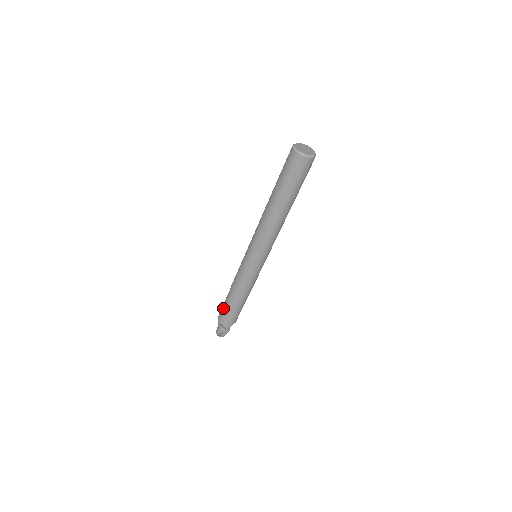
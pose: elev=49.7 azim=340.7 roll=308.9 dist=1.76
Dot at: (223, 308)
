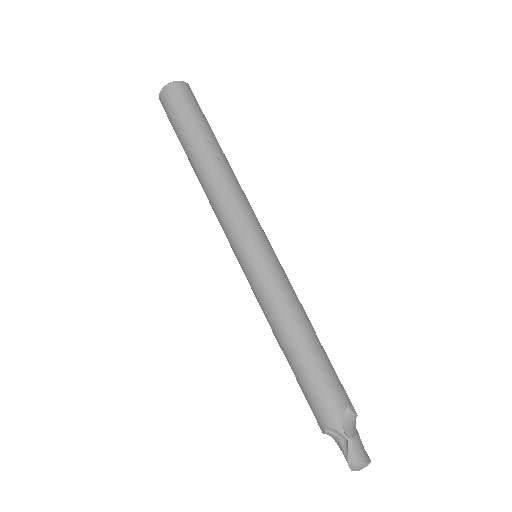
Dot at: occluded
